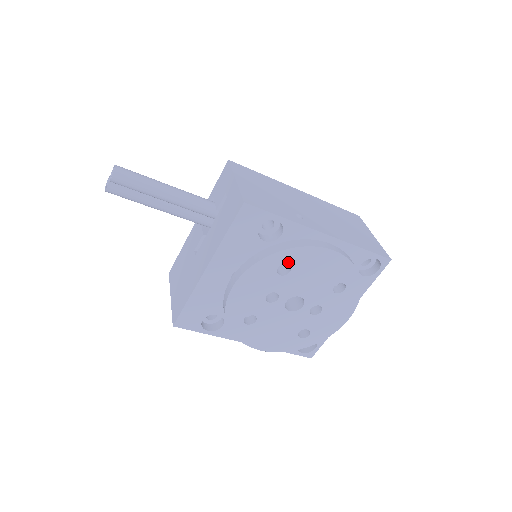
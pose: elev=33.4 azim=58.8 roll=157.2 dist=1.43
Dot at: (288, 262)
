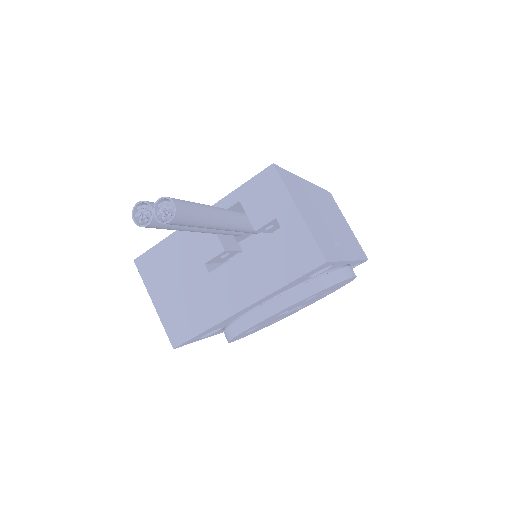
Dot at: occluded
